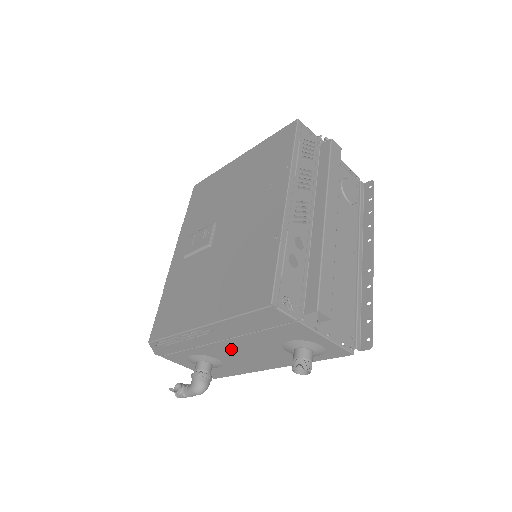
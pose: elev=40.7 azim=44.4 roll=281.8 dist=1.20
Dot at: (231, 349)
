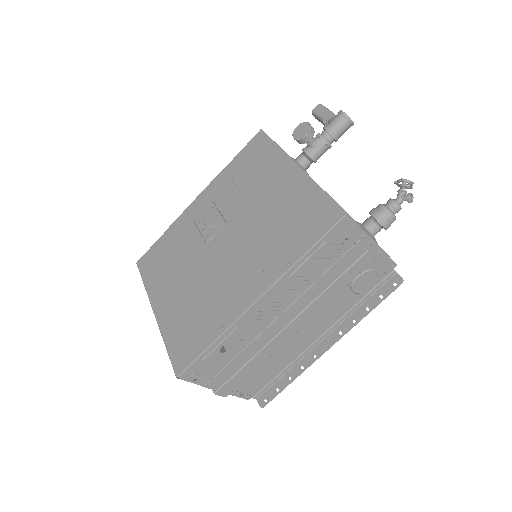
Dot at: occluded
